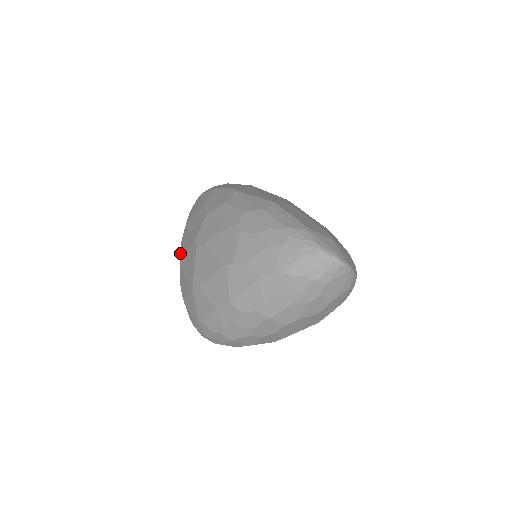
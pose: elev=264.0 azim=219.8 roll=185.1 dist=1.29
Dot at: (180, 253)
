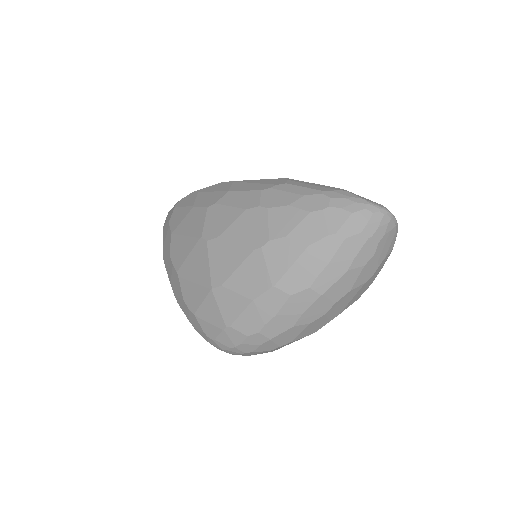
Dot at: (173, 264)
